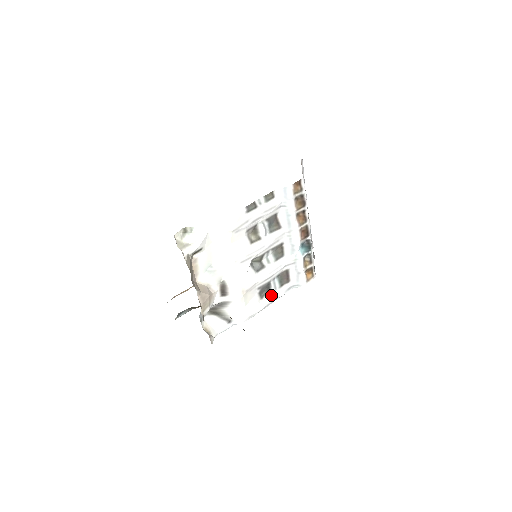
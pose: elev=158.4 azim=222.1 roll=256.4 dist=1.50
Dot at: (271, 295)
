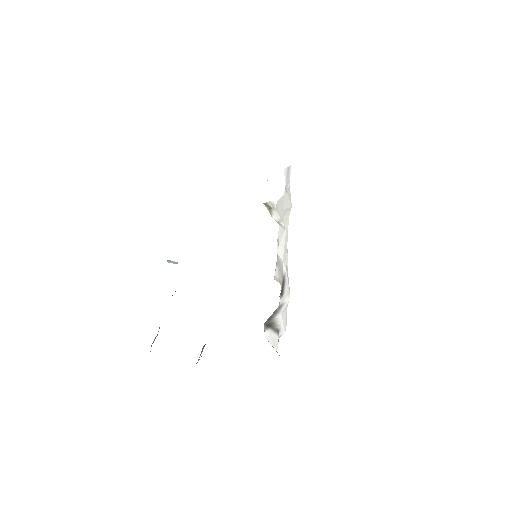
Dot at: occluded
